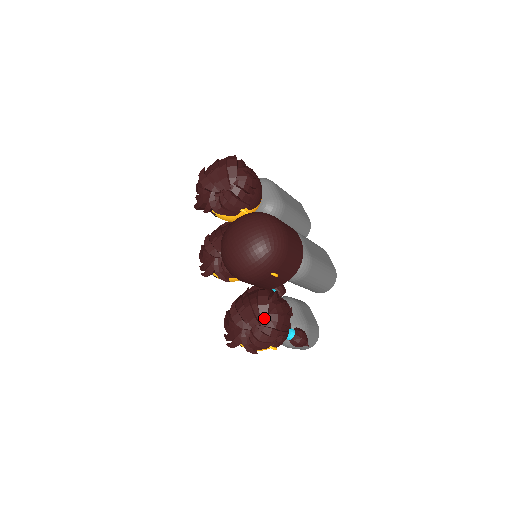
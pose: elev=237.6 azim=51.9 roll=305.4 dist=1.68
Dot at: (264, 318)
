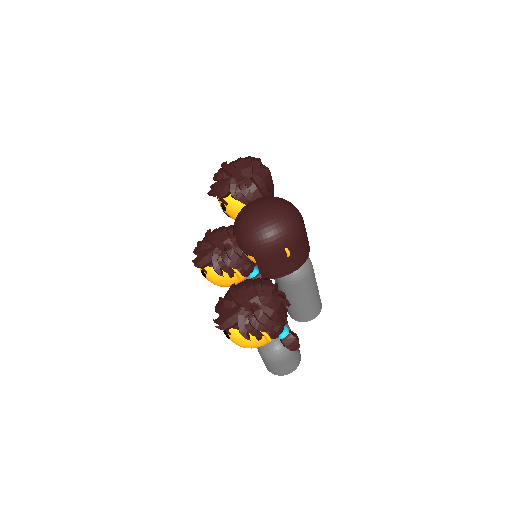
Dot at: (267, 298)
